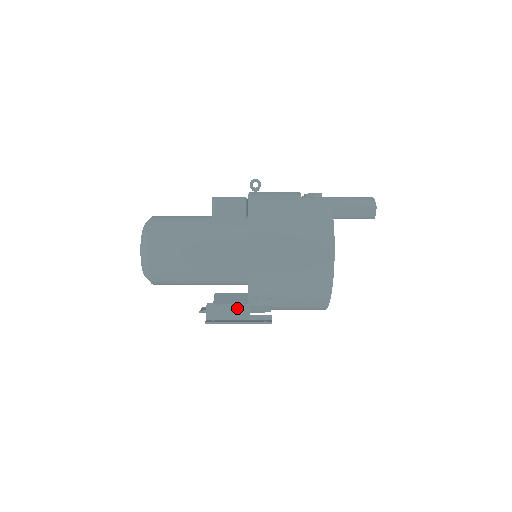
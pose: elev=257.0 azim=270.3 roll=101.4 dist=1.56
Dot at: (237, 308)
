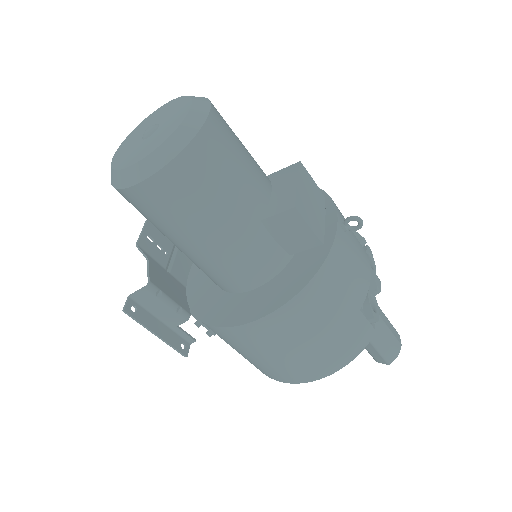
Dot at: (173, 314)
